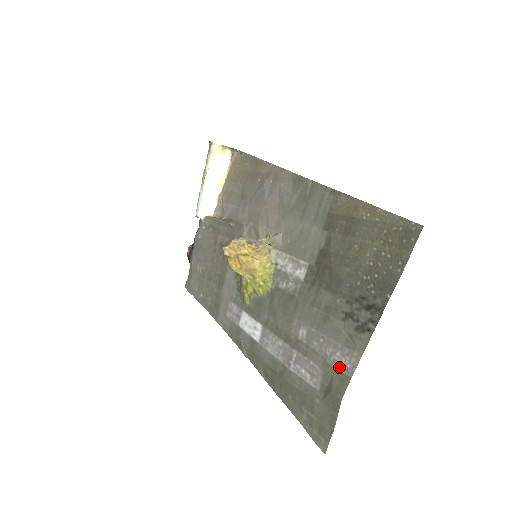
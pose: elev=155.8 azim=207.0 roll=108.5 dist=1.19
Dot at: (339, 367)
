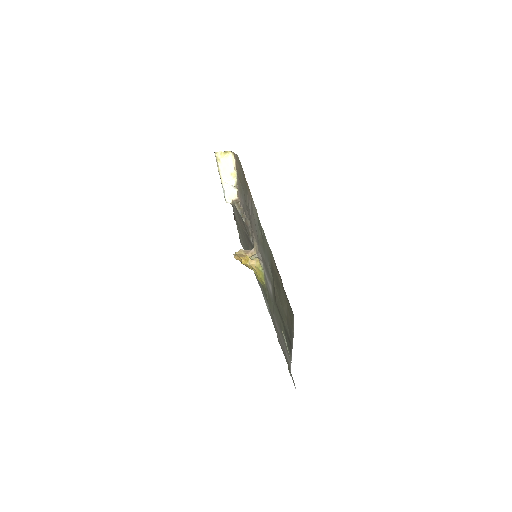
Dot at: (288, 360)
